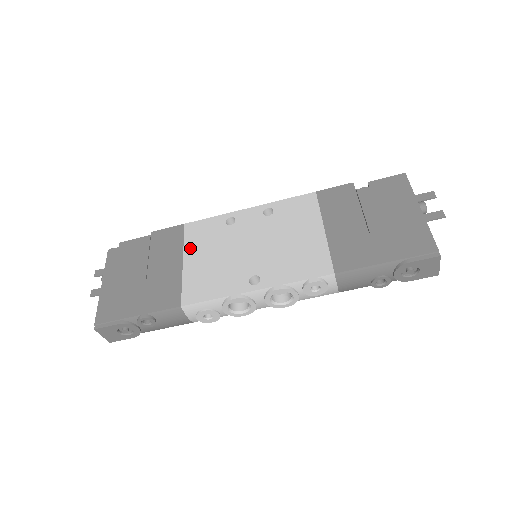
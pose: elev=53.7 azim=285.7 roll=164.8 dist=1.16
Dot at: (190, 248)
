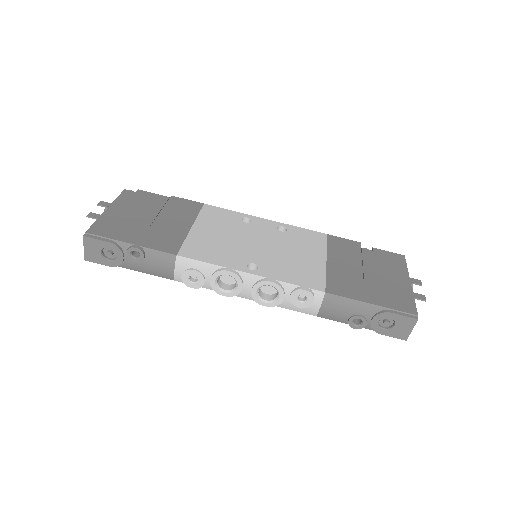
Dot at: (202, 221)
